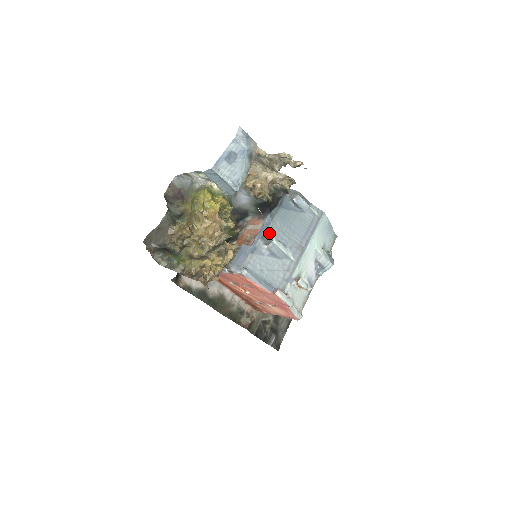
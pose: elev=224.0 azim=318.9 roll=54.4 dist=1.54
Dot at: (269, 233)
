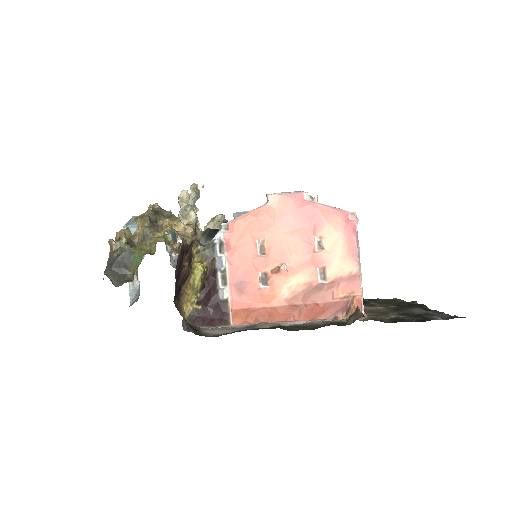
Dot at: occluded
